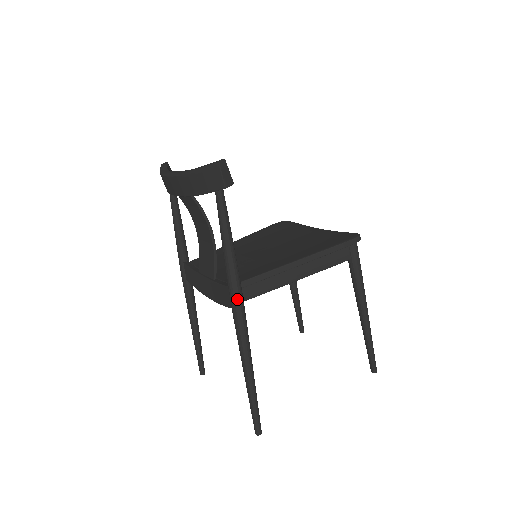
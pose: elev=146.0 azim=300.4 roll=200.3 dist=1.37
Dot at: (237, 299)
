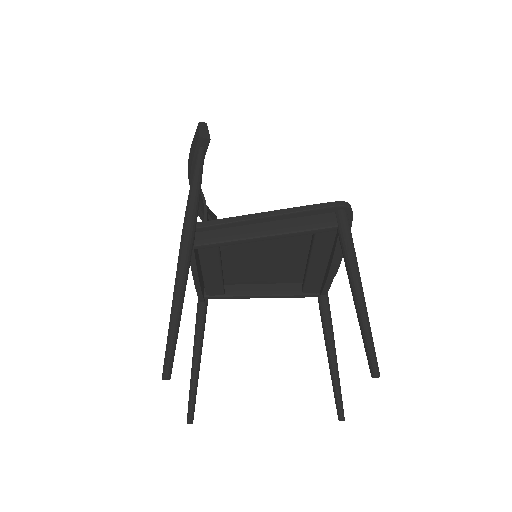
Dot at: (187, 221)
